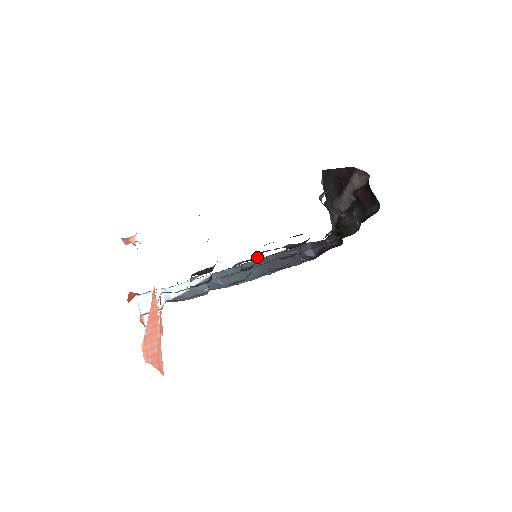
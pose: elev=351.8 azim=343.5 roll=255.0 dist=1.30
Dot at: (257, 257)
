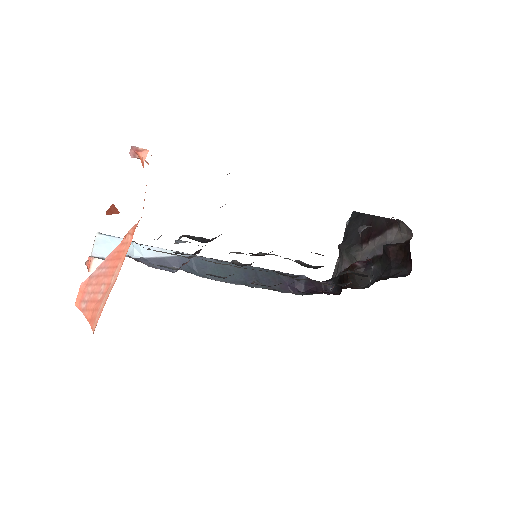
Dot at: (263, 255)
